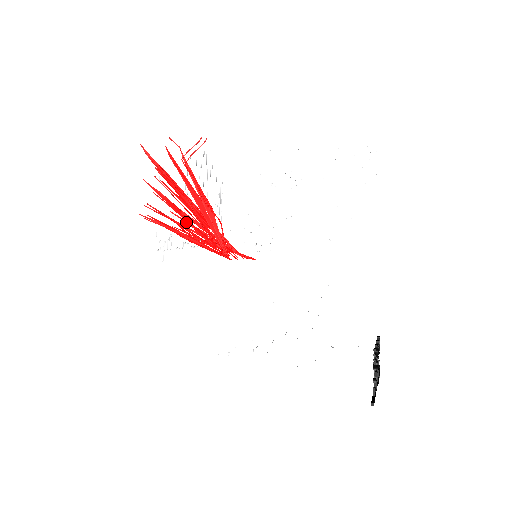
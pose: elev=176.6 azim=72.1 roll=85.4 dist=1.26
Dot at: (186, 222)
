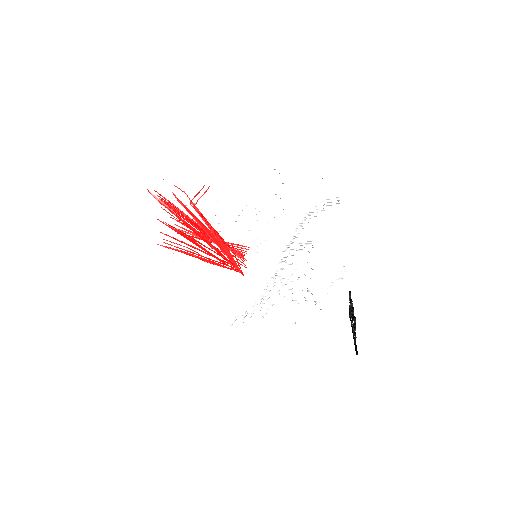
Dot at: (190, 232)
